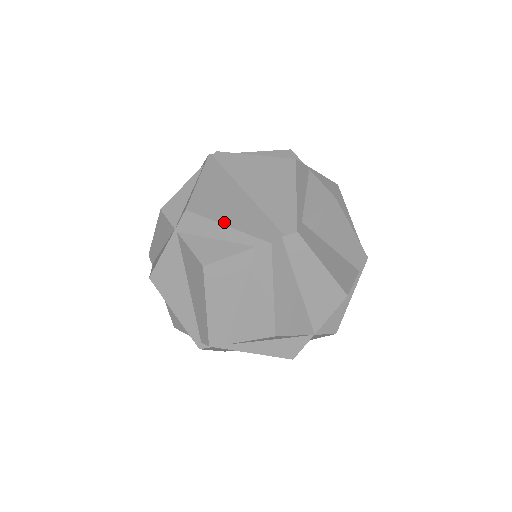
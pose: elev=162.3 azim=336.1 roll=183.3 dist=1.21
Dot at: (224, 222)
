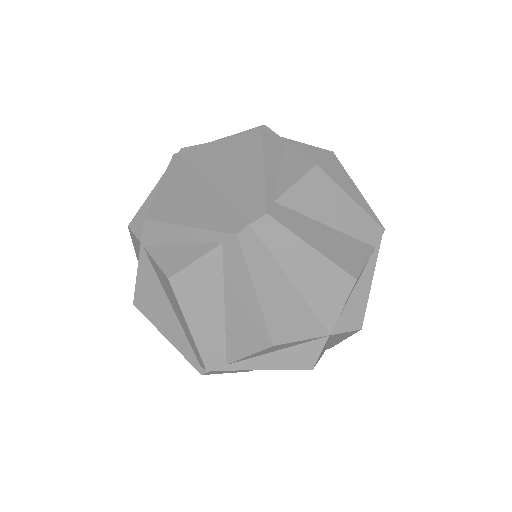
Dot at: (184, 222)
